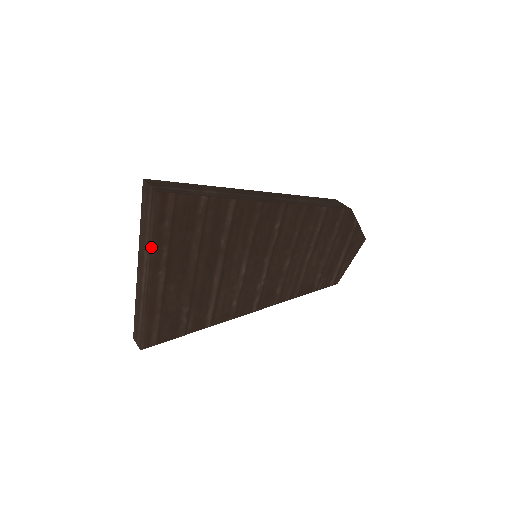
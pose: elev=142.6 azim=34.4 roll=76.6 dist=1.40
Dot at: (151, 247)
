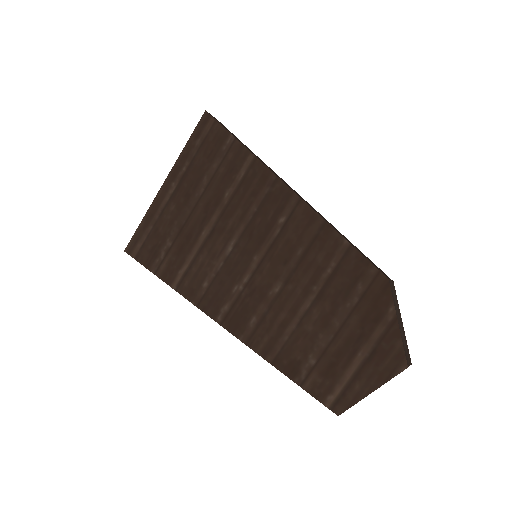
Dot at: (180, 155)
